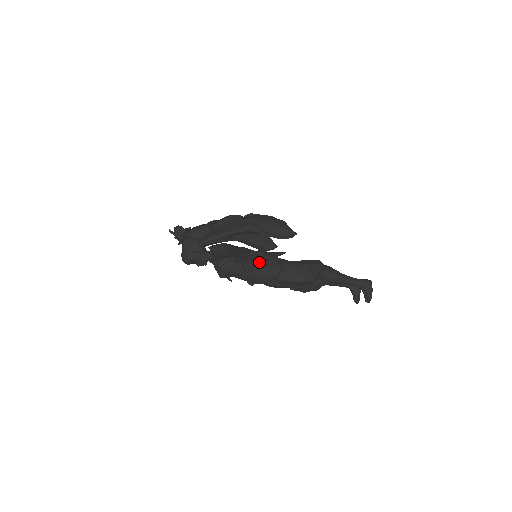
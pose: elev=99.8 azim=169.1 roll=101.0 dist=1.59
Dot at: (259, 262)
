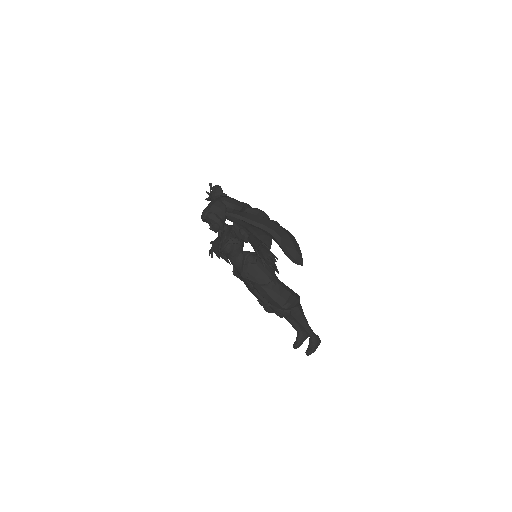
Dot at: (269, 265)
